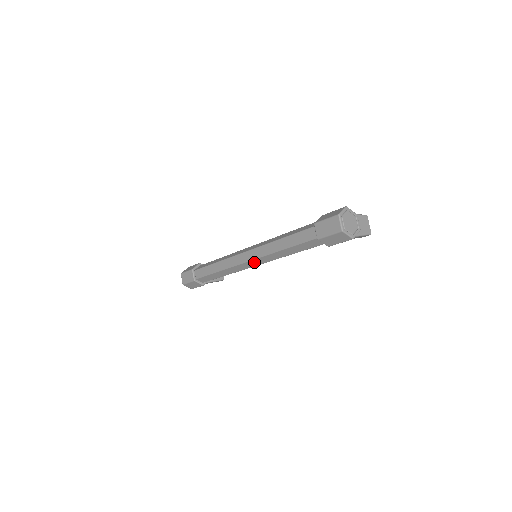
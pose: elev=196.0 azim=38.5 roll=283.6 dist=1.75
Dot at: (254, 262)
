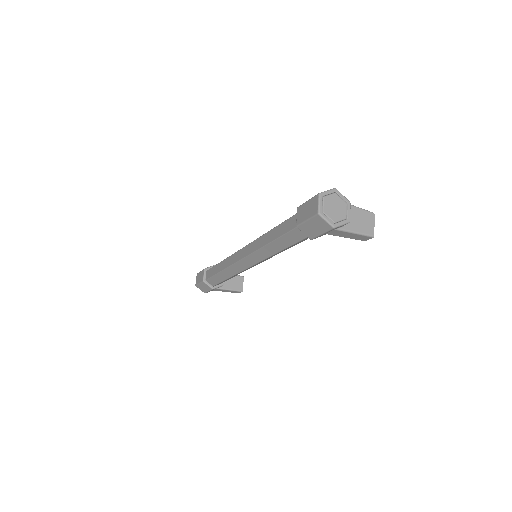
Dot at: (248, 260)
